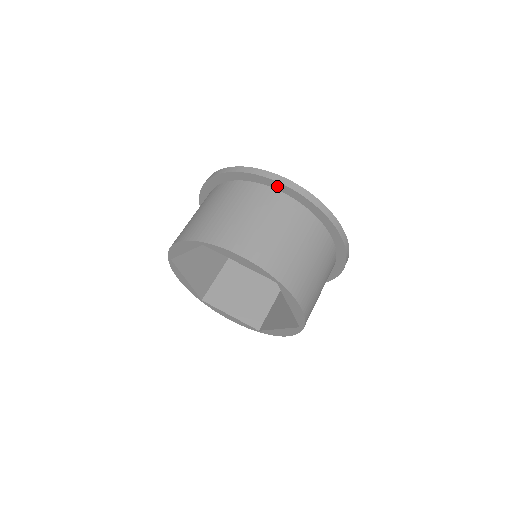
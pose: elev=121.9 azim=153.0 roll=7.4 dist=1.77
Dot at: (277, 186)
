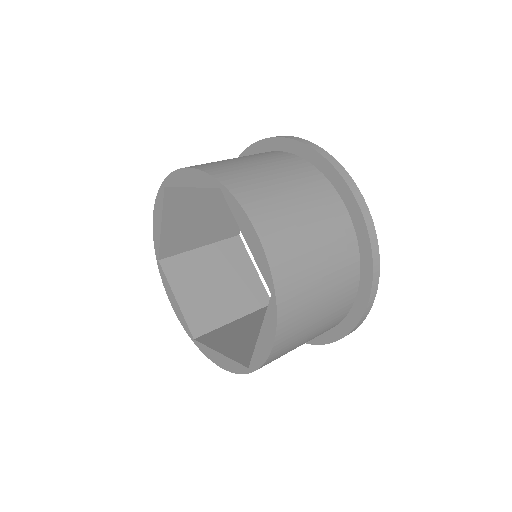
Dot at: (345, 194)
